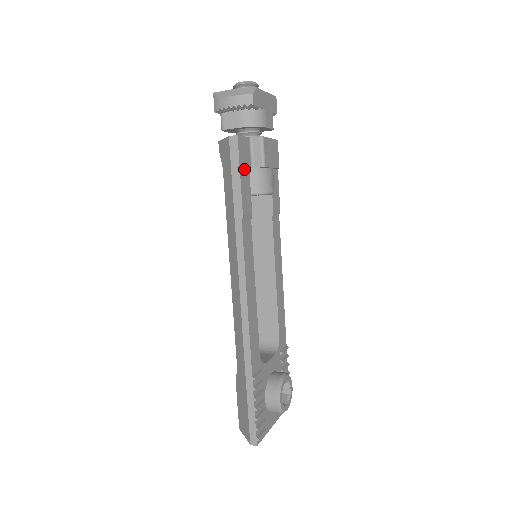
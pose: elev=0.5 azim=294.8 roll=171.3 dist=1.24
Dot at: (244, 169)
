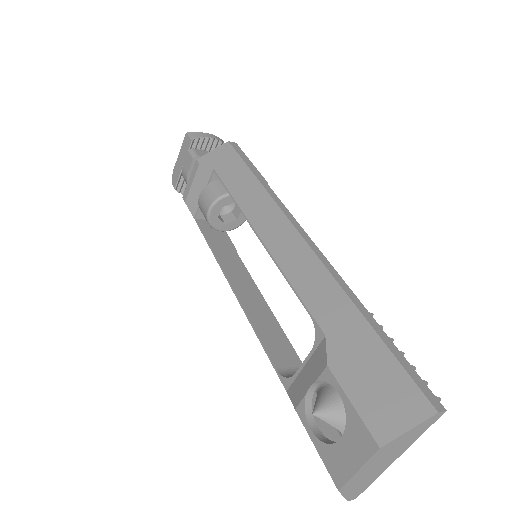
Dot at: occluded
